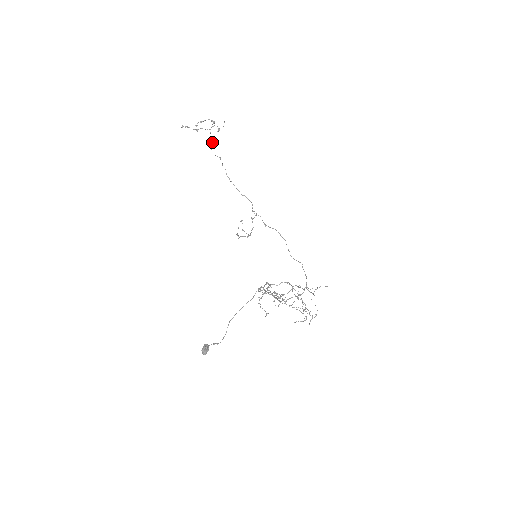
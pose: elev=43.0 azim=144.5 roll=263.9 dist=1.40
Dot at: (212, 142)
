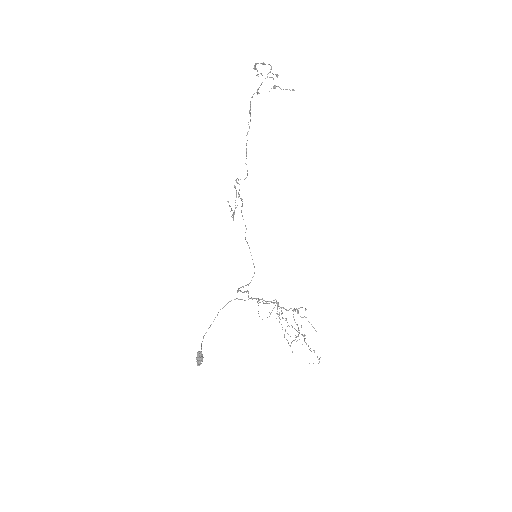
Dot at: (258, 93)
